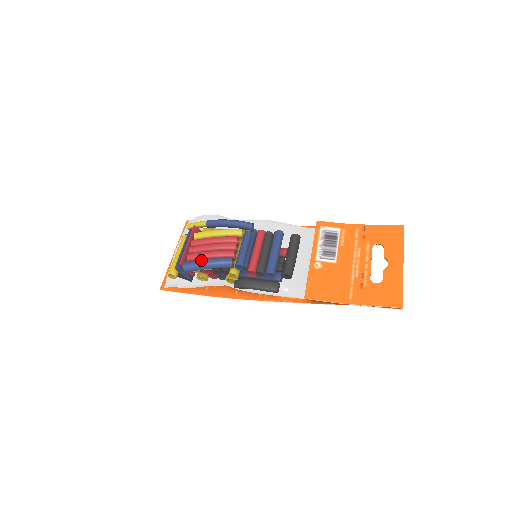
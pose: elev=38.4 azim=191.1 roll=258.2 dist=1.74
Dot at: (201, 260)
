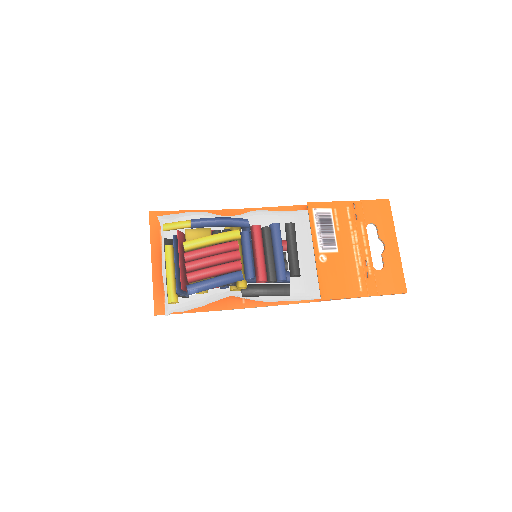
Dot at: (210, 282)
